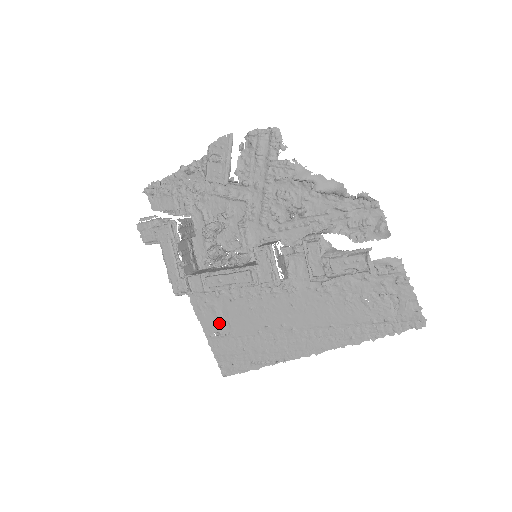
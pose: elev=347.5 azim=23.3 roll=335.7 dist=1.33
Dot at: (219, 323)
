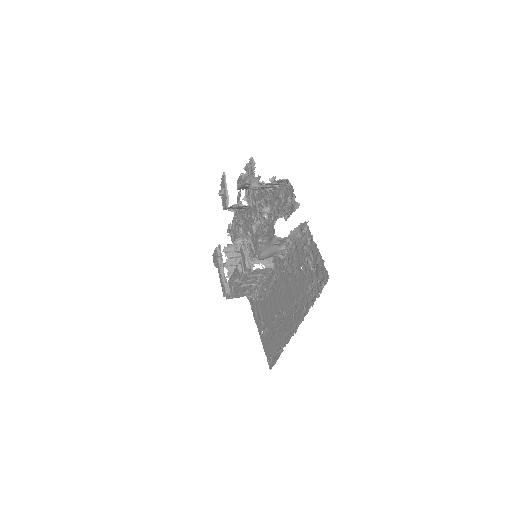
Dot at: (261, 322)
